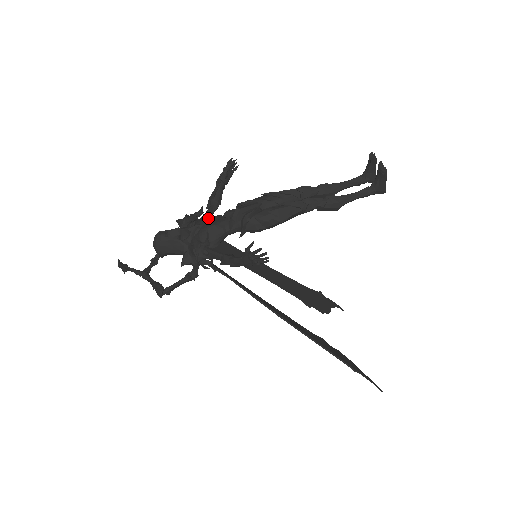
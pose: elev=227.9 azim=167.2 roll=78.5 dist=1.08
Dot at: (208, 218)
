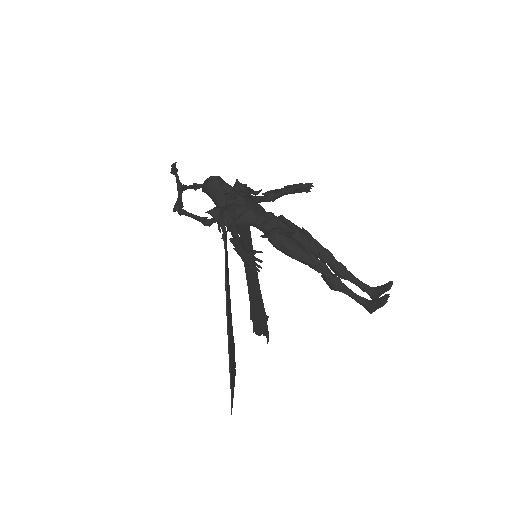
Dot at: (256, 203)
